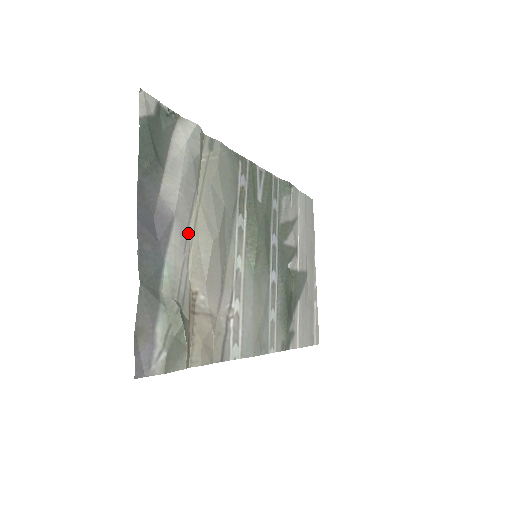
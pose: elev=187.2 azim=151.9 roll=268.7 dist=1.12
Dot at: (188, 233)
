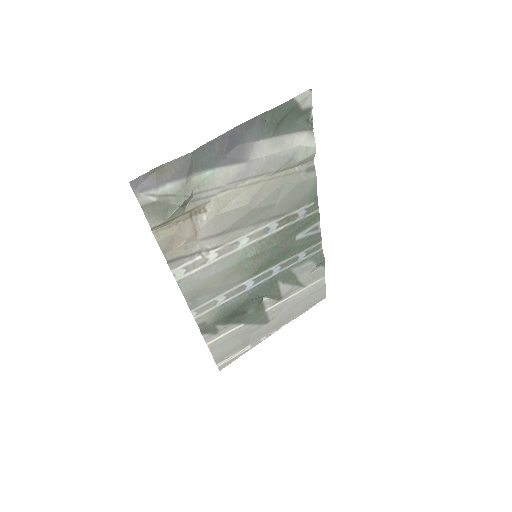
Dot at: (242, 181)
